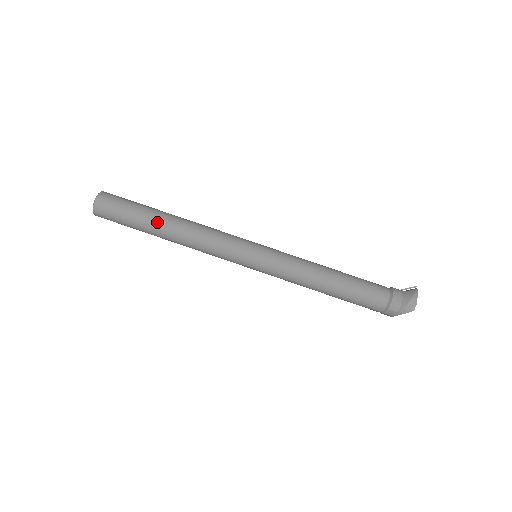
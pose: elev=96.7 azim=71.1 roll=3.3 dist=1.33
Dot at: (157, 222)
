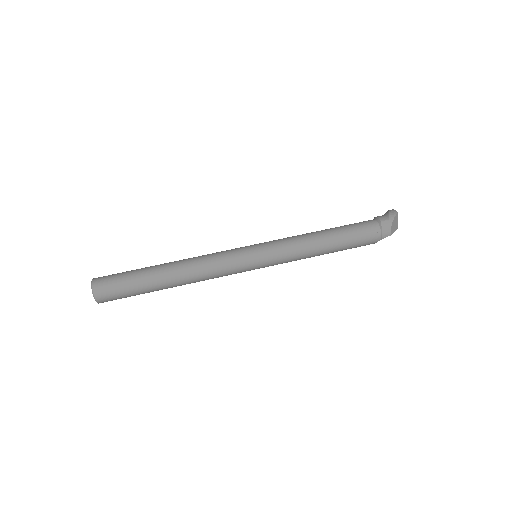
Dot at: (157, 266)
